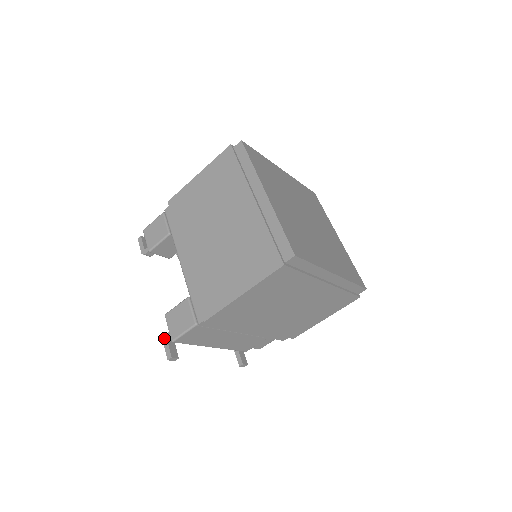
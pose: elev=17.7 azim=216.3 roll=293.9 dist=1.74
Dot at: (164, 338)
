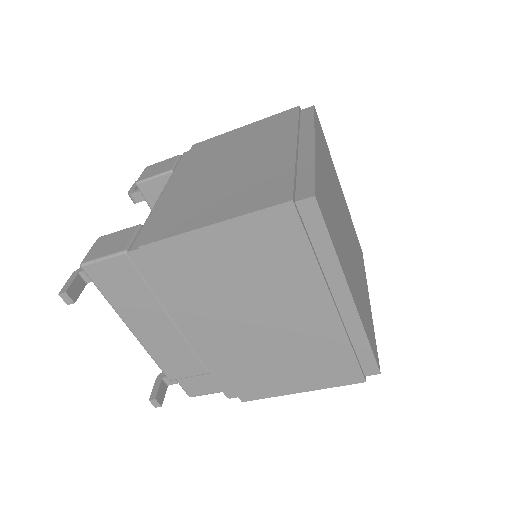
Dot at: (77, 270)
